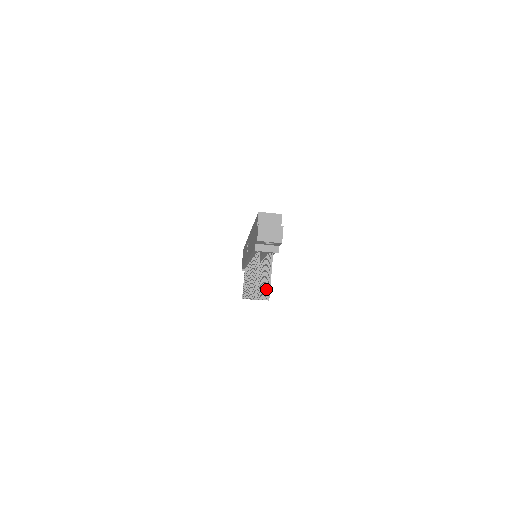
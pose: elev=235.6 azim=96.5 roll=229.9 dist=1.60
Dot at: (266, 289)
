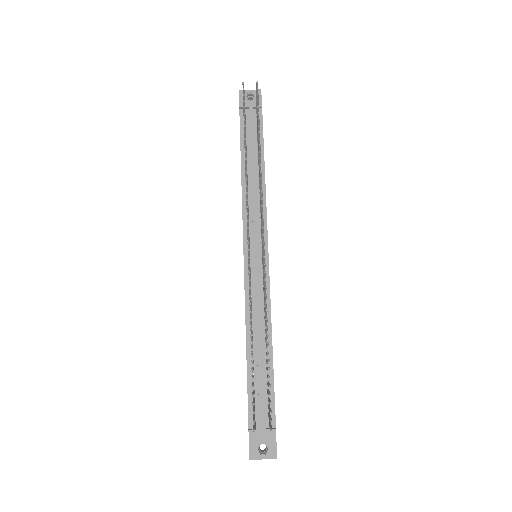
Dot at: (257, 113)
